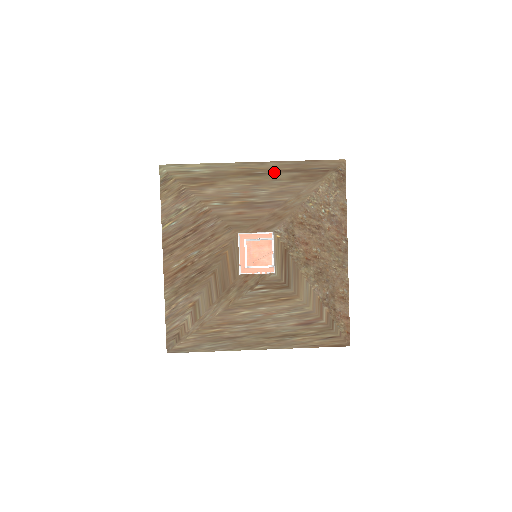
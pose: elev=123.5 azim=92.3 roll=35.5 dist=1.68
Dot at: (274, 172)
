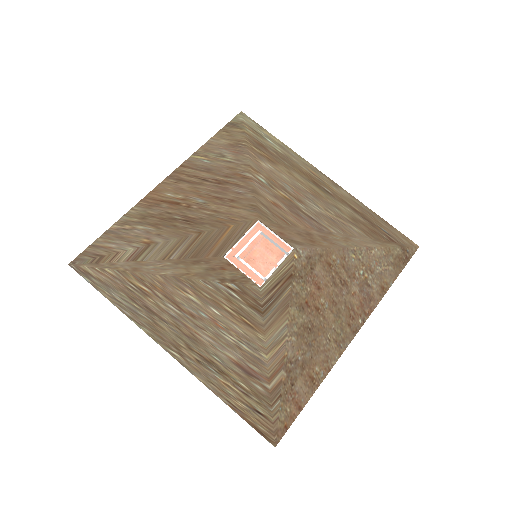
Dot at: (340, 200)
